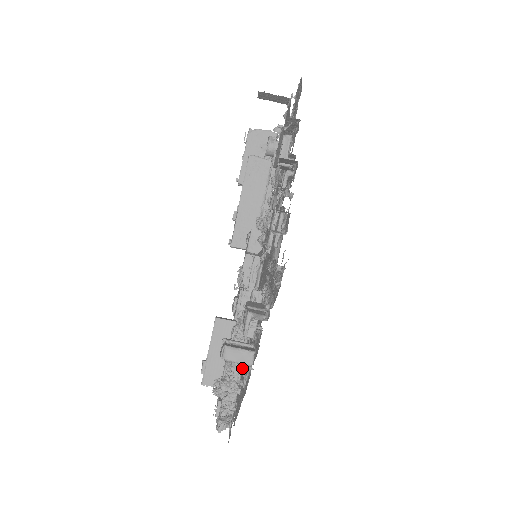
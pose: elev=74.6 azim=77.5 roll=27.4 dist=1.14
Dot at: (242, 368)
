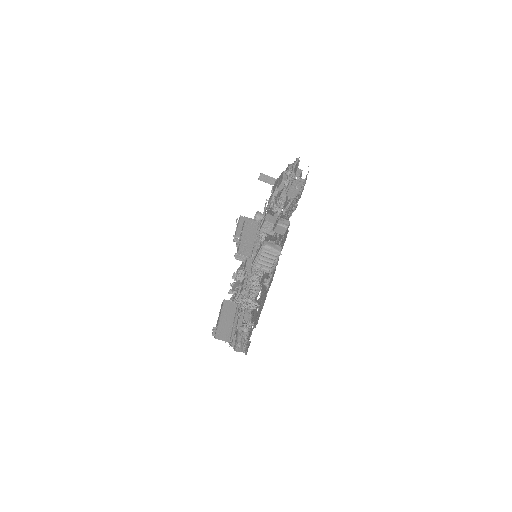
Dot at: (252, 313)
